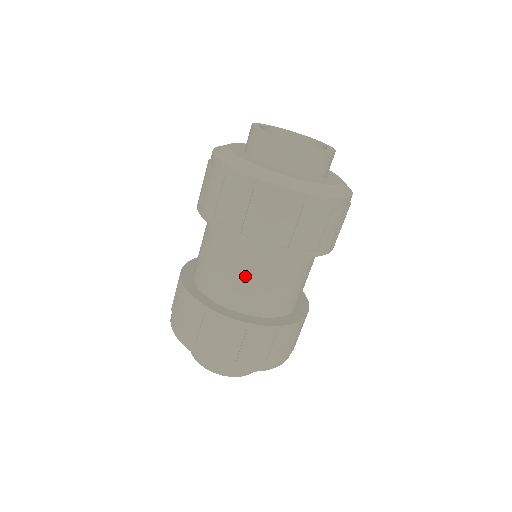
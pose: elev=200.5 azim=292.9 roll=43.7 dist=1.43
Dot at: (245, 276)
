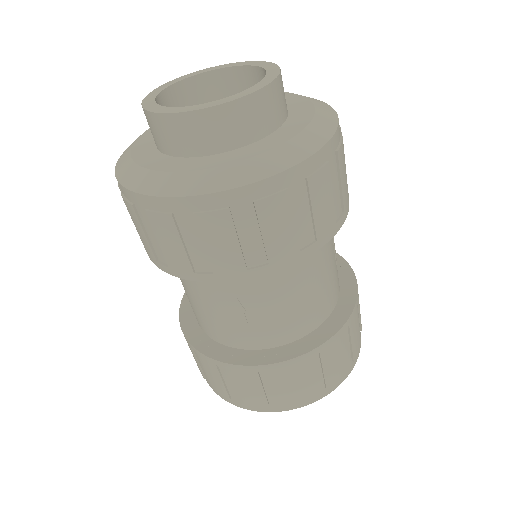
Dot at: (205, 305)
